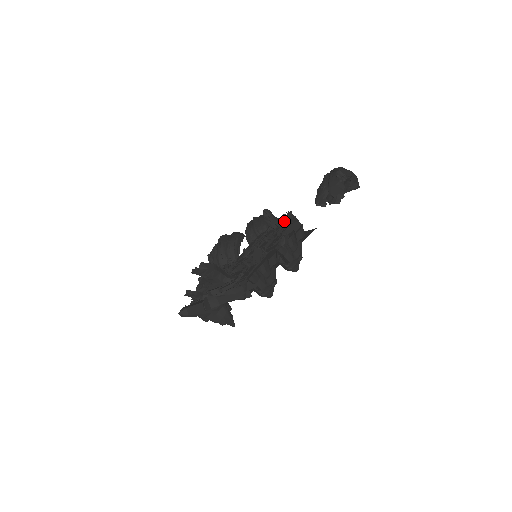
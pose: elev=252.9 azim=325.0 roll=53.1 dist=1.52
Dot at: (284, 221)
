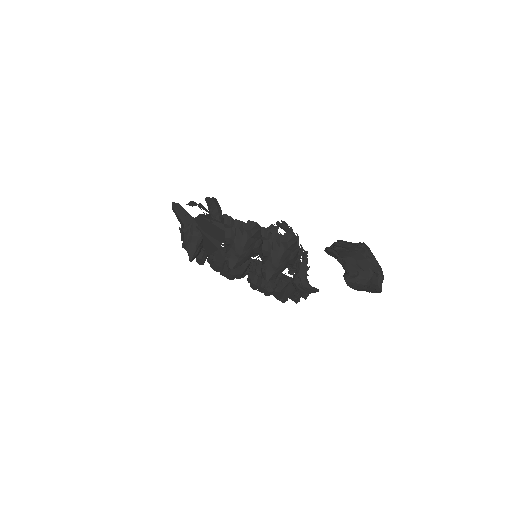
Dot at: occluded
